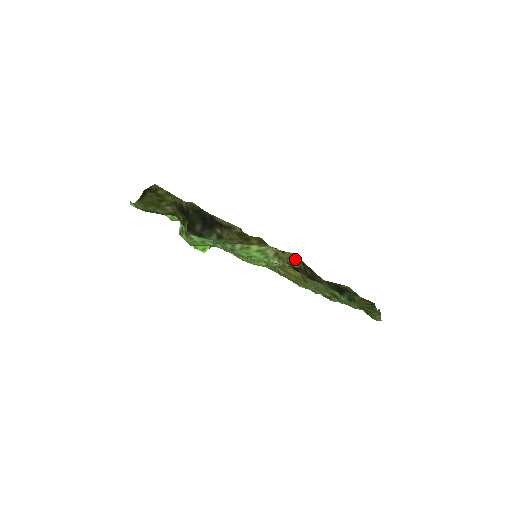
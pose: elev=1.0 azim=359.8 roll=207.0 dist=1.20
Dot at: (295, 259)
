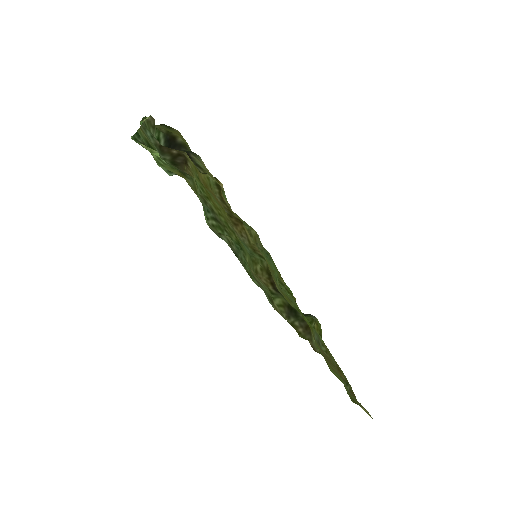
Dot at: (179, 151)
